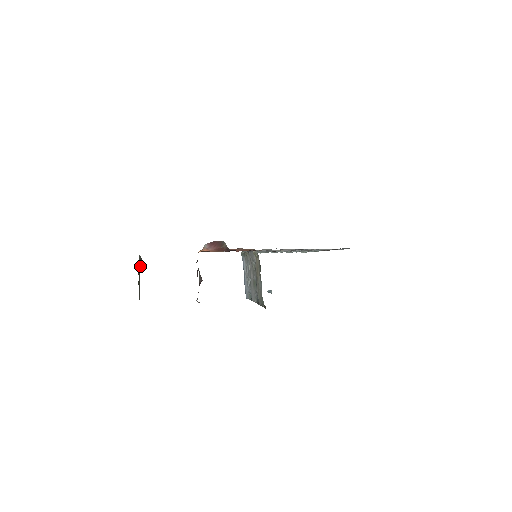
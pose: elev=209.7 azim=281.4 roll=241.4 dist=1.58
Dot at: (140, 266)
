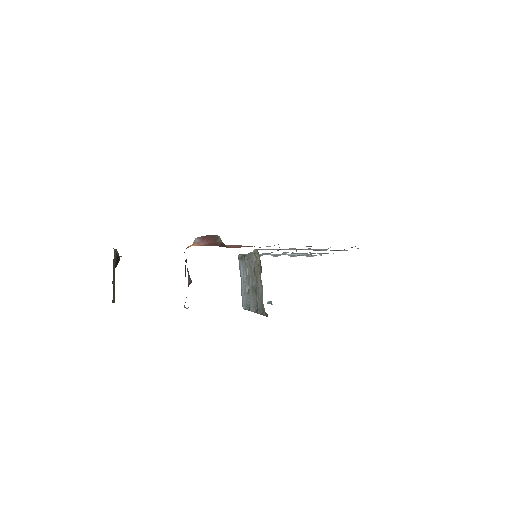
Dot at: (116, 262)
